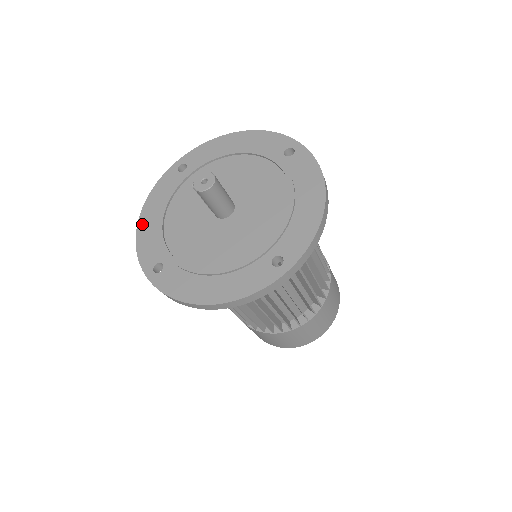
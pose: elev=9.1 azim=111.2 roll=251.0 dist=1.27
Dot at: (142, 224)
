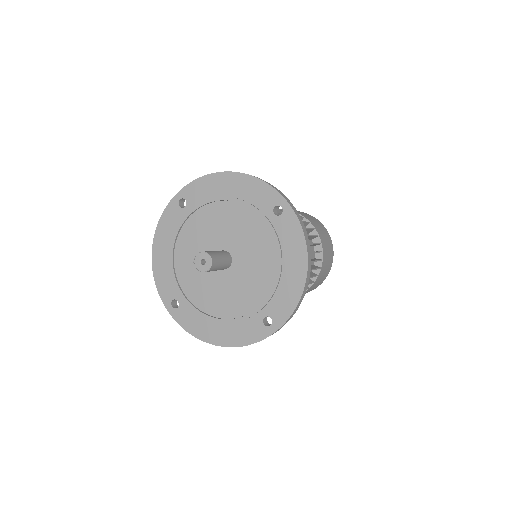
Dot at: (156, 257)
